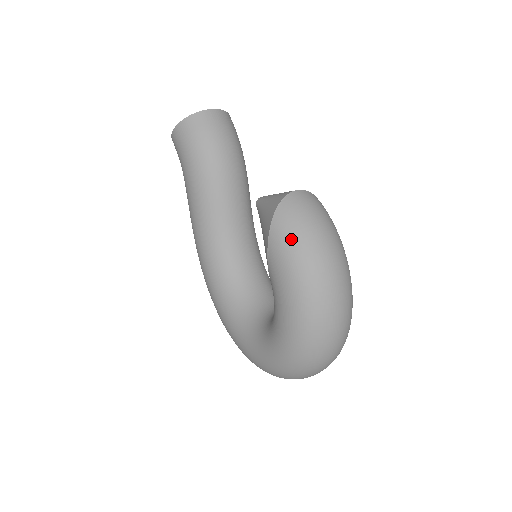
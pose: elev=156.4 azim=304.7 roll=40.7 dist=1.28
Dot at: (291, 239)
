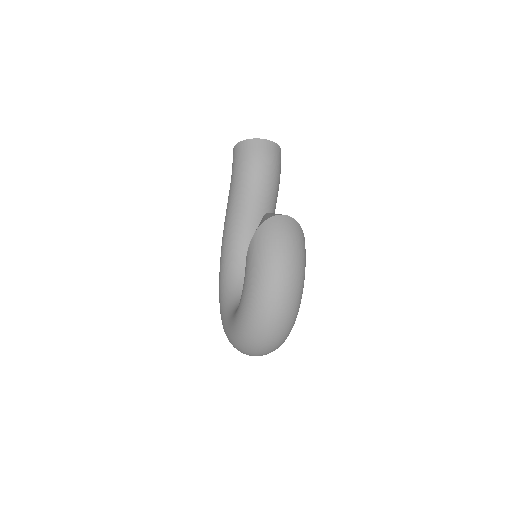
Dot at: (263, 246)
